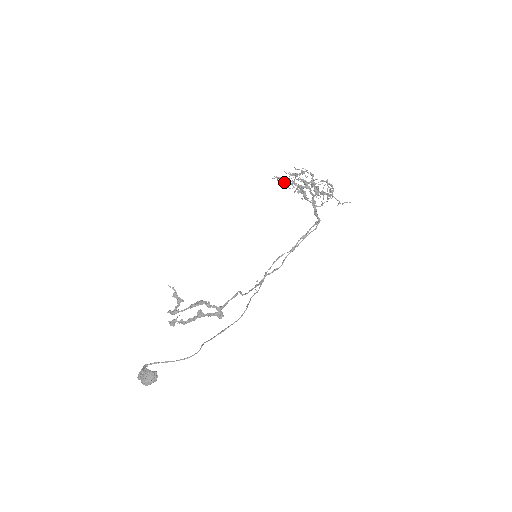
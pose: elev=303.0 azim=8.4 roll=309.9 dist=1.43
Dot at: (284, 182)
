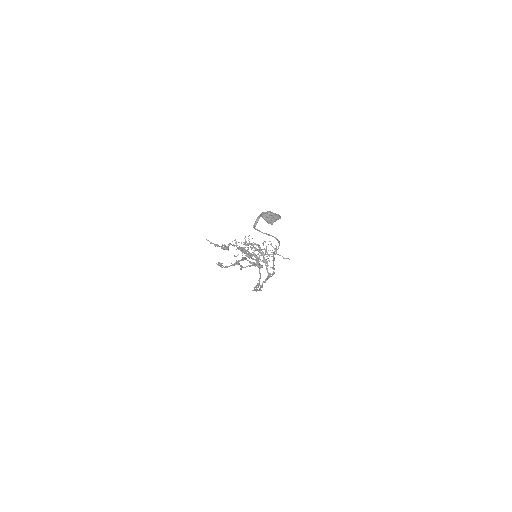
Dot at: occluded
